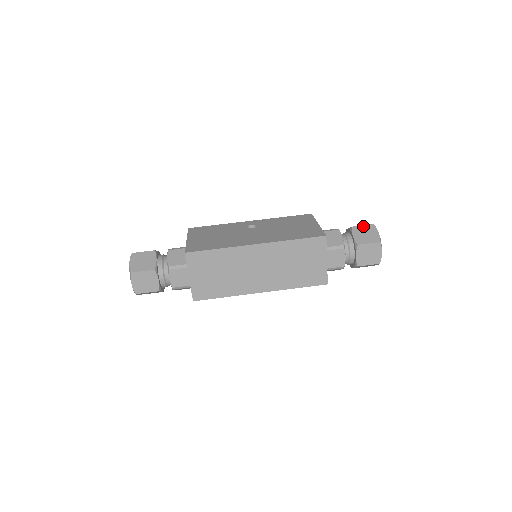
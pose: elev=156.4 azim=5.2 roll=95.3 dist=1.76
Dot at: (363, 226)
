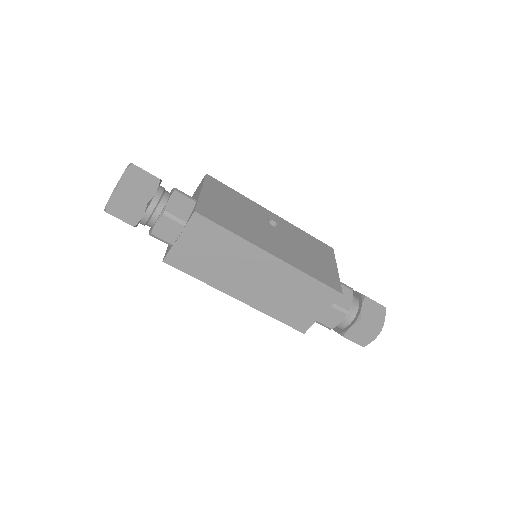
Dot at: (376, 303)
